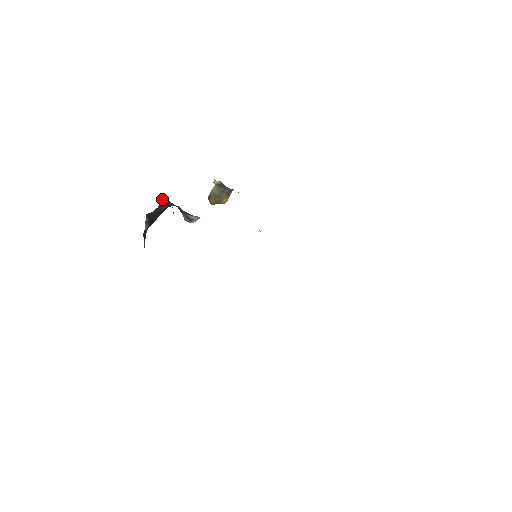
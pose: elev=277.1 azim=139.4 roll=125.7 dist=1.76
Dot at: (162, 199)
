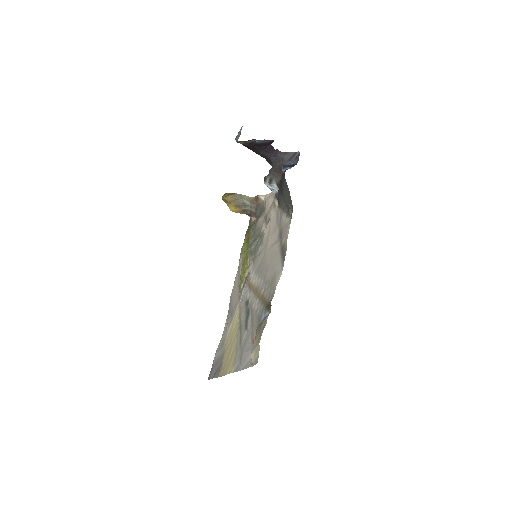
Dot at: (290, 153)
